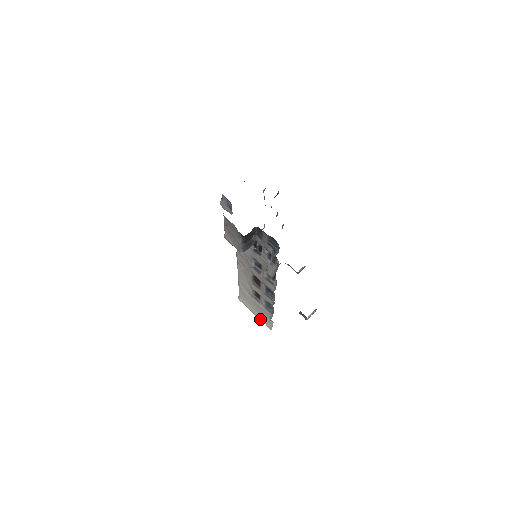
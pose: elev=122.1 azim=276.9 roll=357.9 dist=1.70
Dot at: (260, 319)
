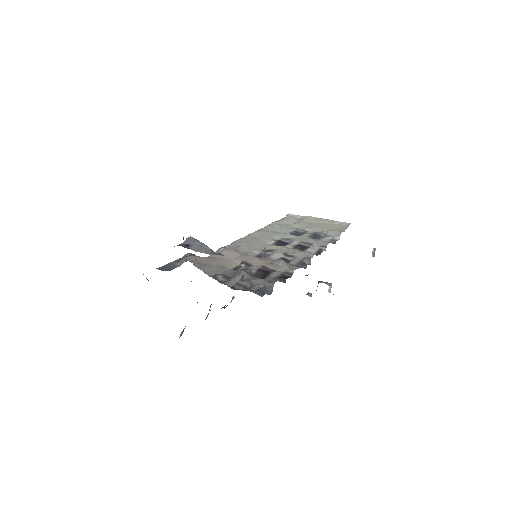
Dot at: occluded
